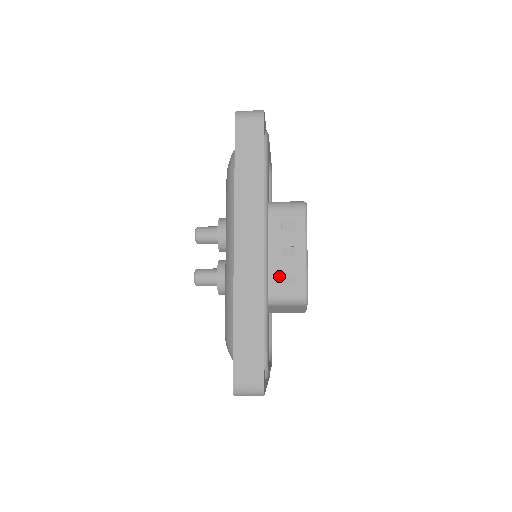
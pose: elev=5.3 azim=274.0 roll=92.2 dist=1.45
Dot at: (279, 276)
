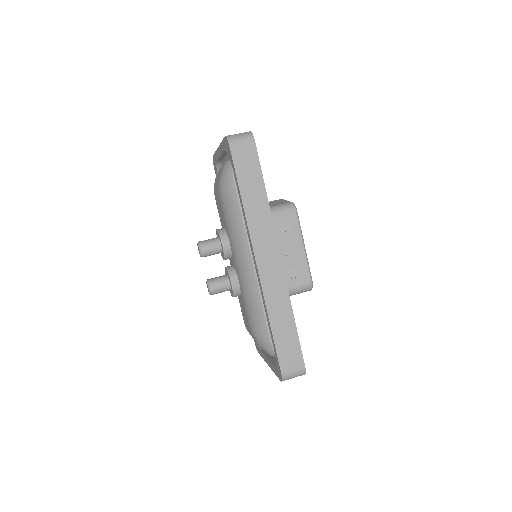
Dot at: (287, 273)
